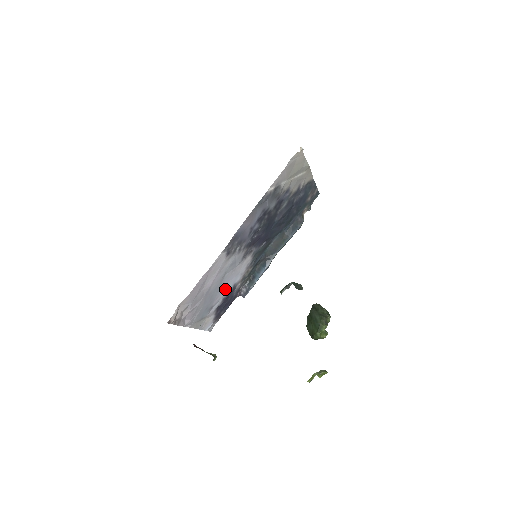
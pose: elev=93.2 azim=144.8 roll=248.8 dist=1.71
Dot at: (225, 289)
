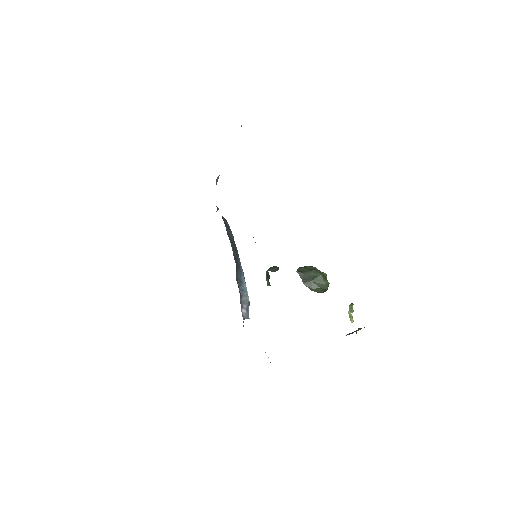
Dot at: occluded
